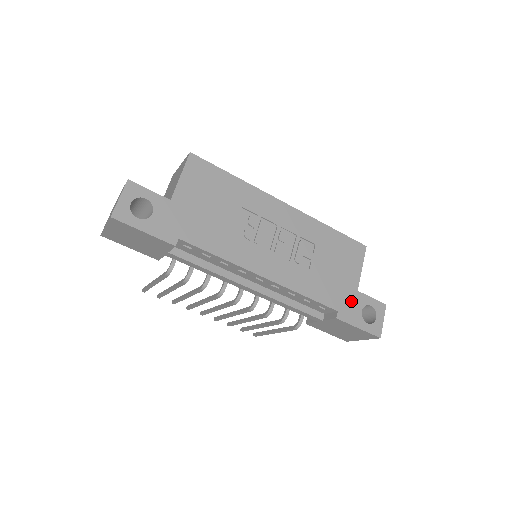
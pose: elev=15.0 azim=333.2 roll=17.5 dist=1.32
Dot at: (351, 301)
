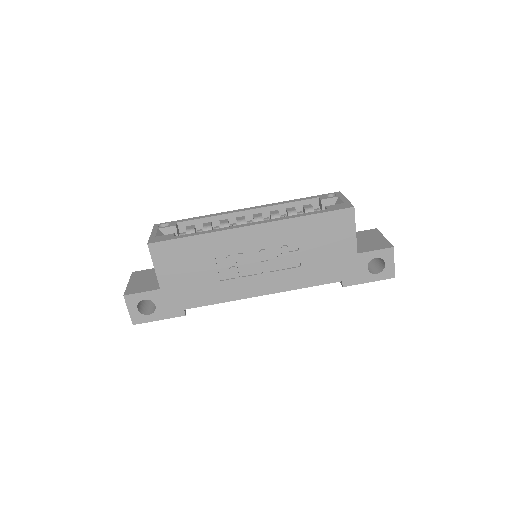
Dot at: (353, 266)
